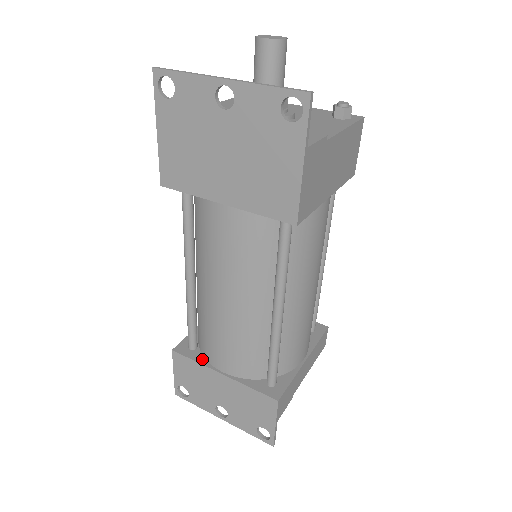
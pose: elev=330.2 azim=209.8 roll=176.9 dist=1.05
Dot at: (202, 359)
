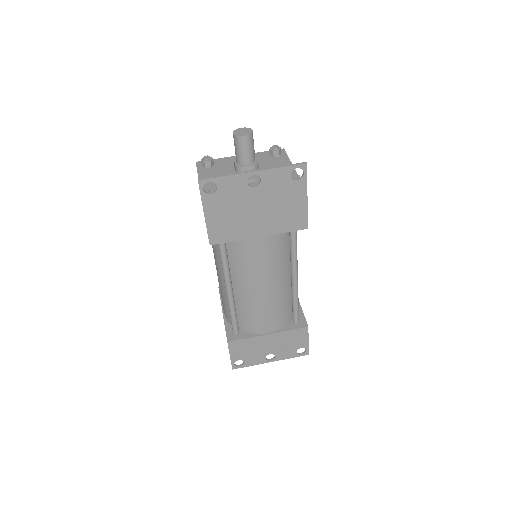
Dot at: (249, 335)
